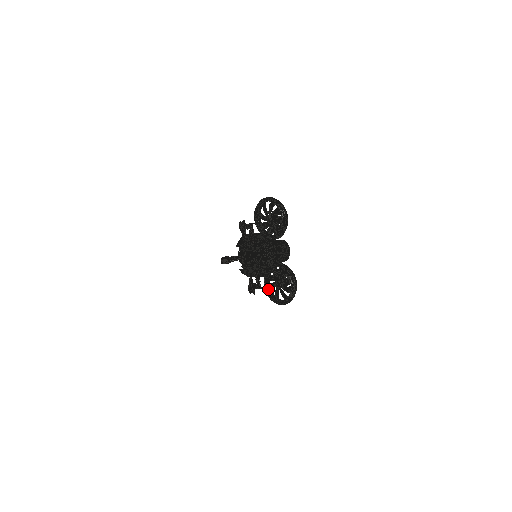
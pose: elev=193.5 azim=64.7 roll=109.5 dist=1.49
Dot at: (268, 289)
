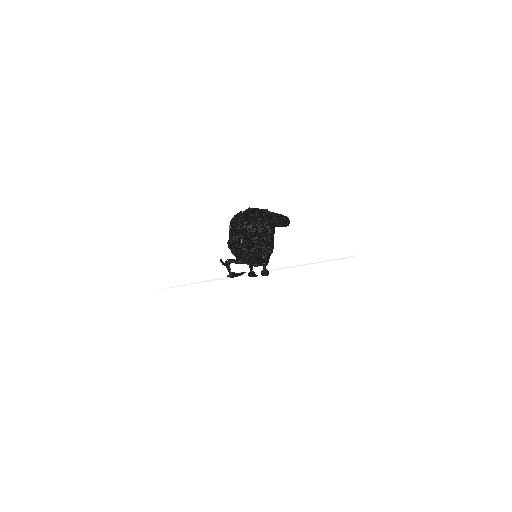
Dot at: occluded
